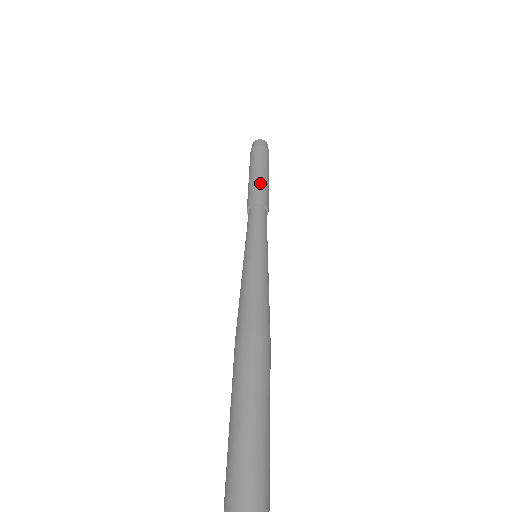
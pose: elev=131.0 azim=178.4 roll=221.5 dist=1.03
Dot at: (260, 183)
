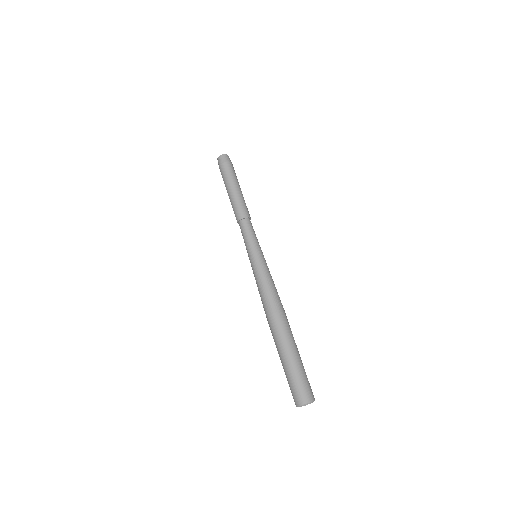
Dot at: (234, 201)
